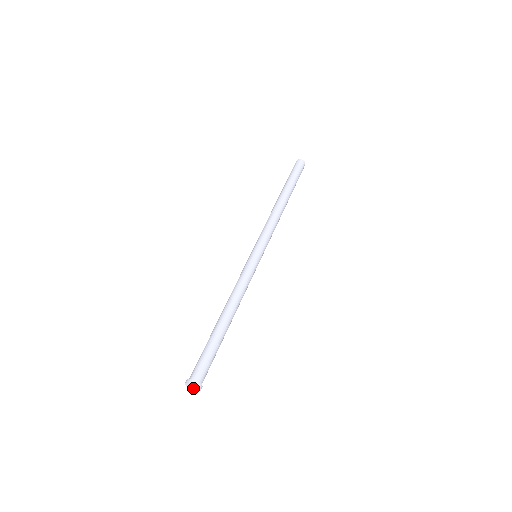
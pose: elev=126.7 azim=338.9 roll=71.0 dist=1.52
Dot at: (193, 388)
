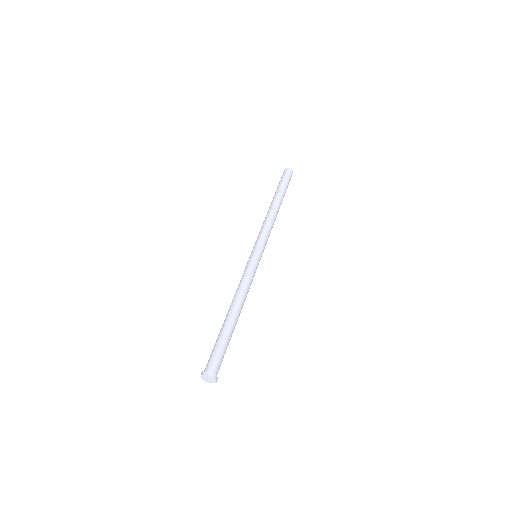
Dot at: (206, 379)
